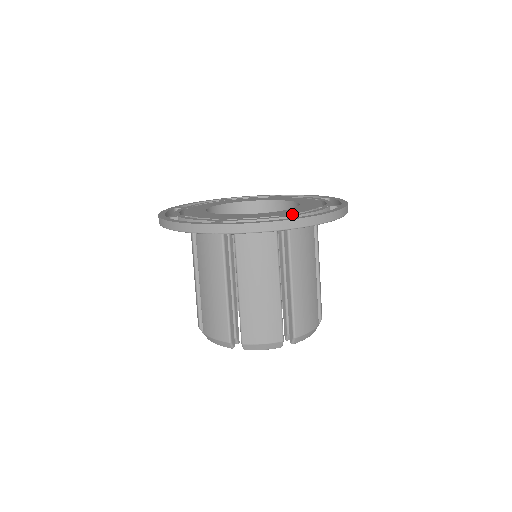
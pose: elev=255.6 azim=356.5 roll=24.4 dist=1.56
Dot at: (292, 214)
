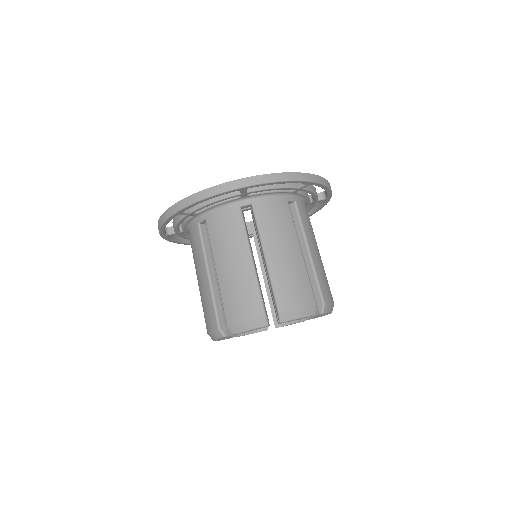
Dot at: occluded
